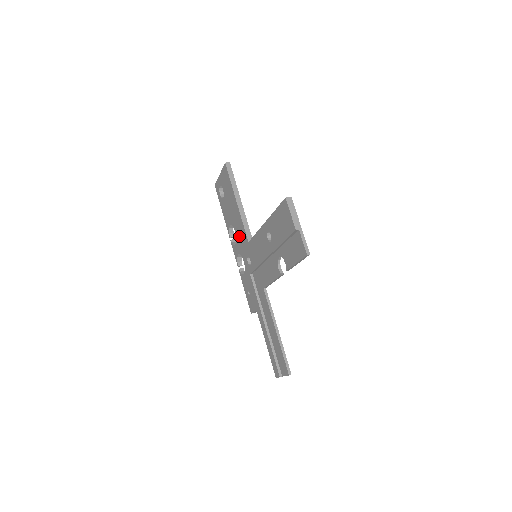
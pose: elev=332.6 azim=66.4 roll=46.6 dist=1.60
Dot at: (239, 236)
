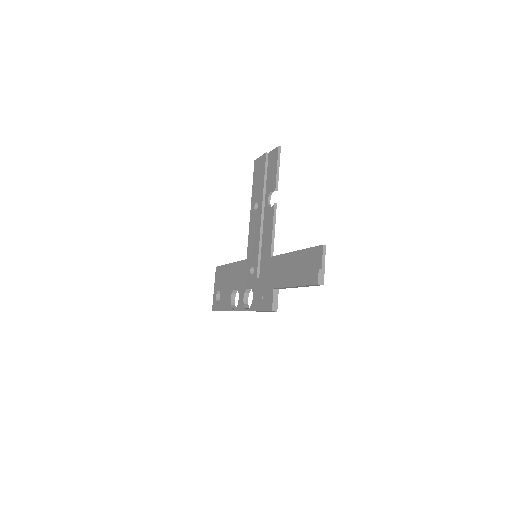
Dot at: (239, 280)
